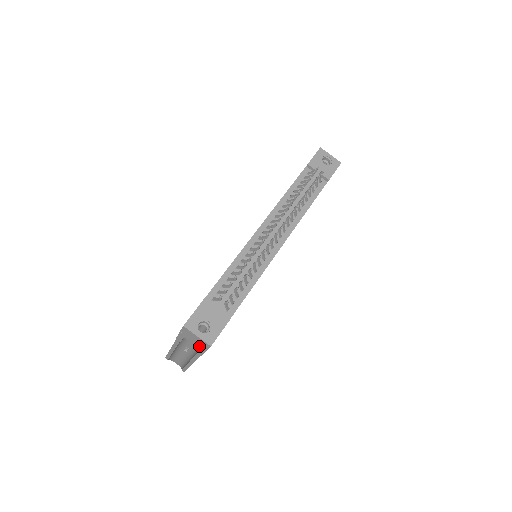
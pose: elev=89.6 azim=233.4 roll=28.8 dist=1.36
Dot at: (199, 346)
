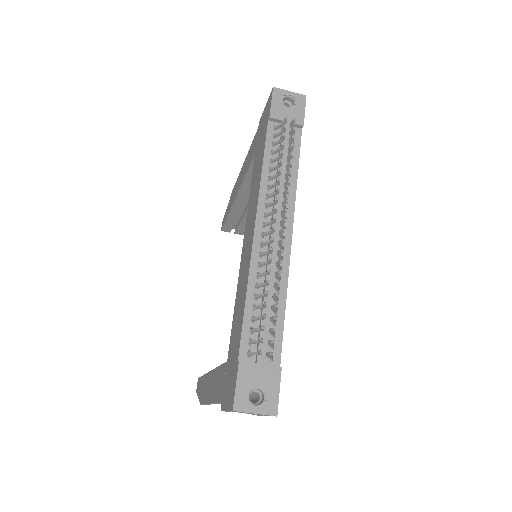
Dot at: occluded
